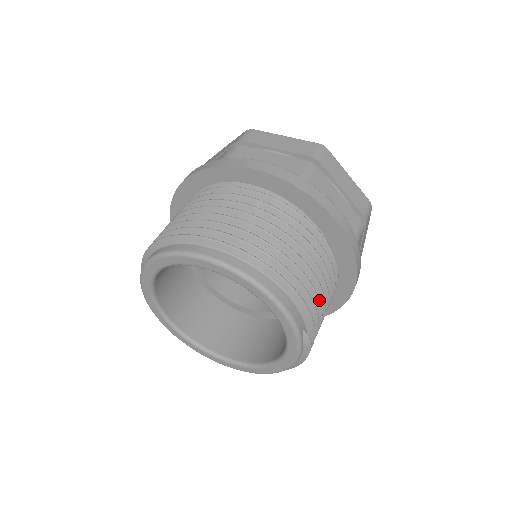
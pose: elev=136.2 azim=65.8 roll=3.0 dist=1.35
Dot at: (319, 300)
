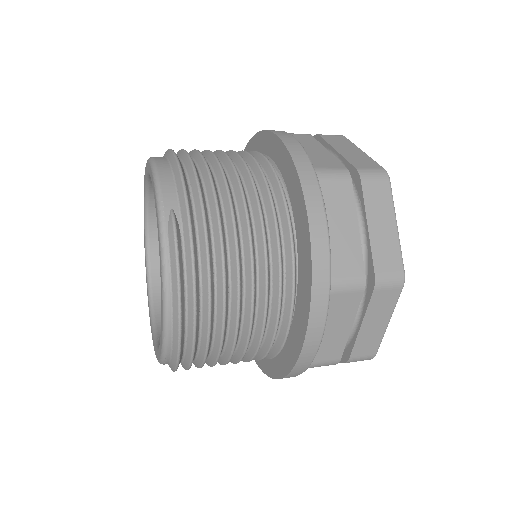
Dot at: (215, 195)
